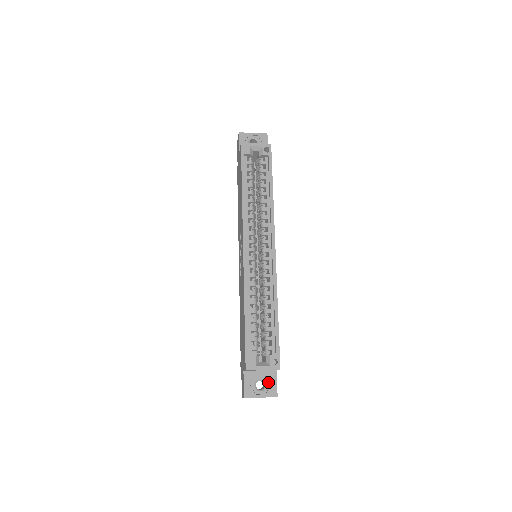
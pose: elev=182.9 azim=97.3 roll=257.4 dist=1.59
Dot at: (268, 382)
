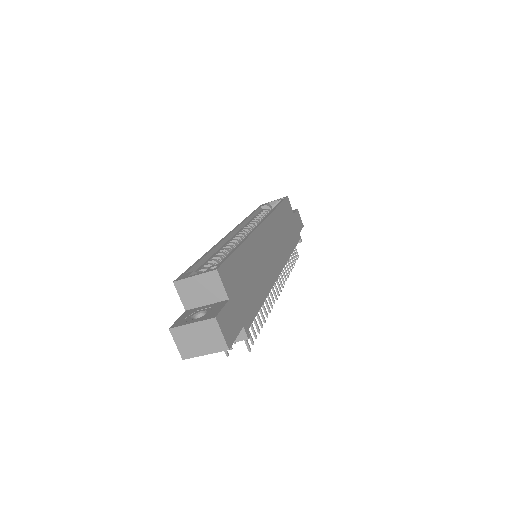
Dot at: (211, 310)
